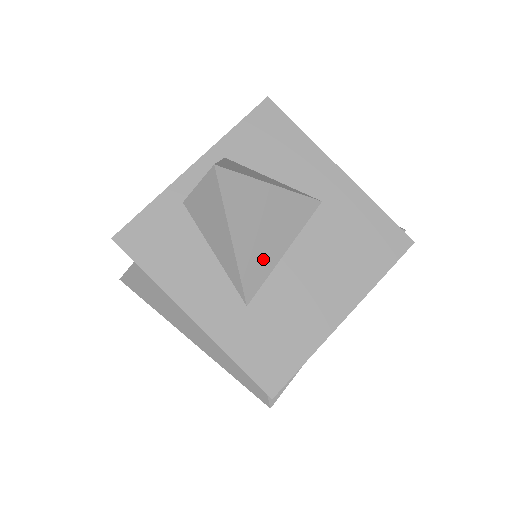
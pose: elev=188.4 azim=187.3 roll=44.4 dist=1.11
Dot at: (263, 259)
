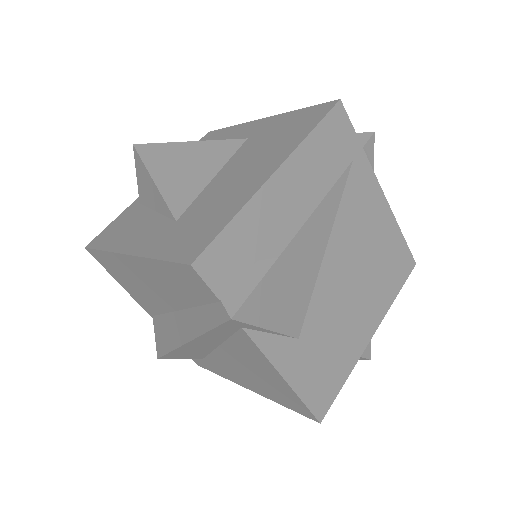
Dot at: (189, 186)
